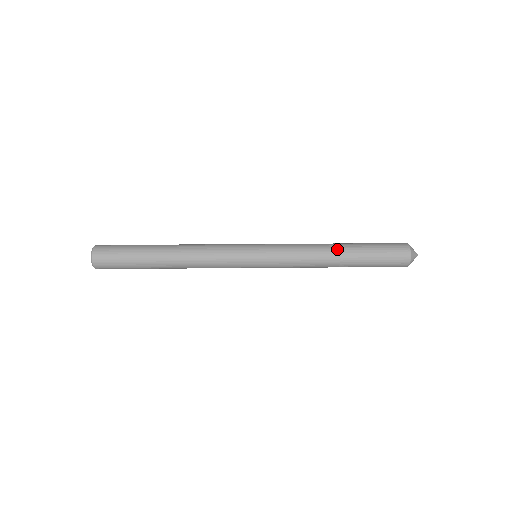
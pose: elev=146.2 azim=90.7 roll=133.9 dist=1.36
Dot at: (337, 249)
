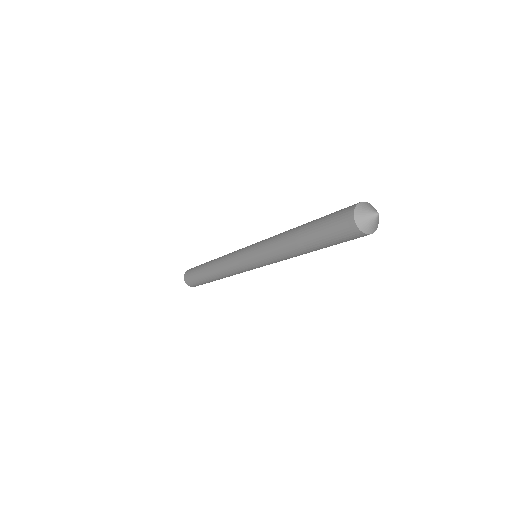
Dot at: occluded
